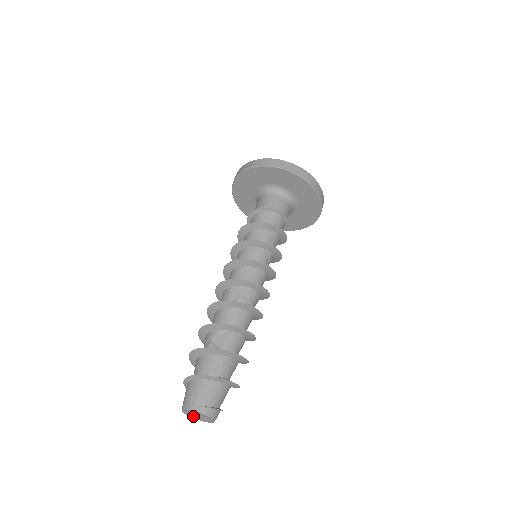
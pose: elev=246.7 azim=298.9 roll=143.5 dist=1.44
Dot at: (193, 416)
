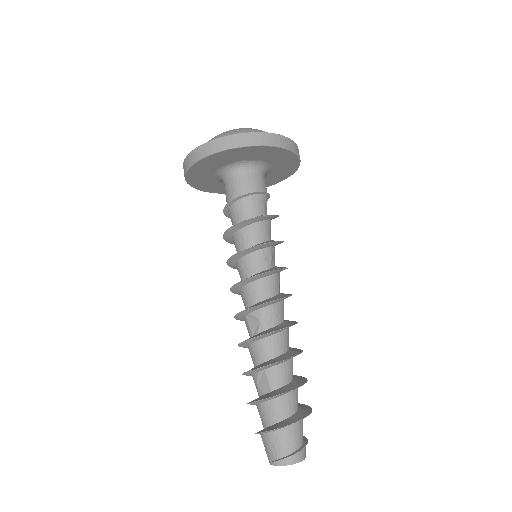
Dot at: occluded
